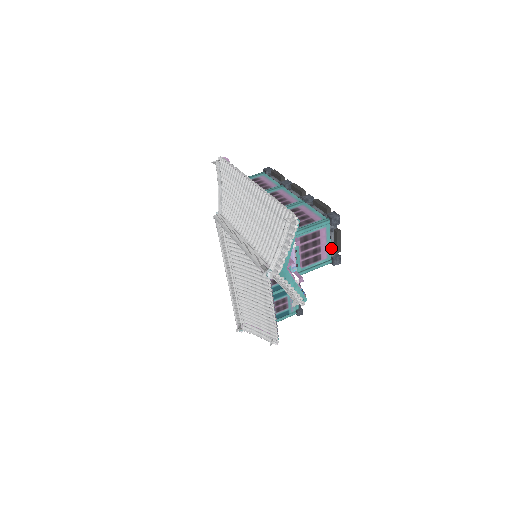
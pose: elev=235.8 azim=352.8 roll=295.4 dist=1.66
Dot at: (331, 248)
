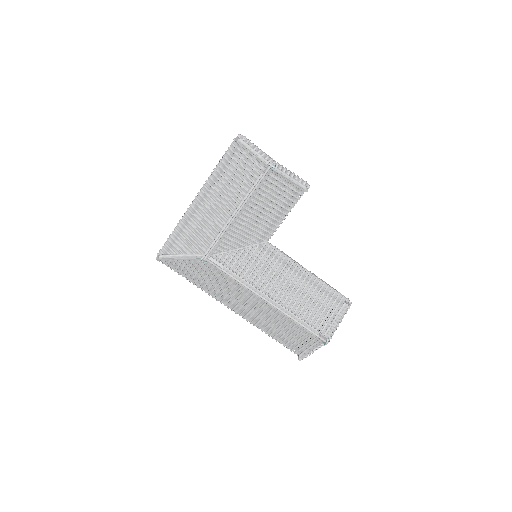
Dot at: occluded
